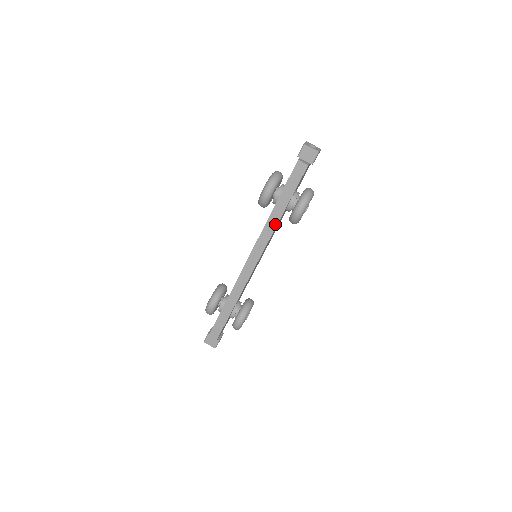
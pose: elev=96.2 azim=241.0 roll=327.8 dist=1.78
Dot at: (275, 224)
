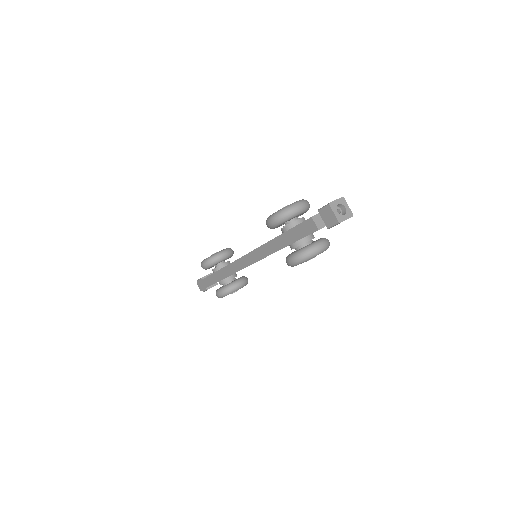
Dot at: (271, 252)
